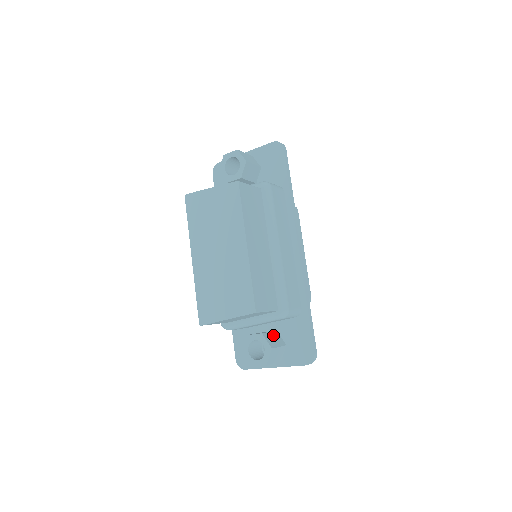
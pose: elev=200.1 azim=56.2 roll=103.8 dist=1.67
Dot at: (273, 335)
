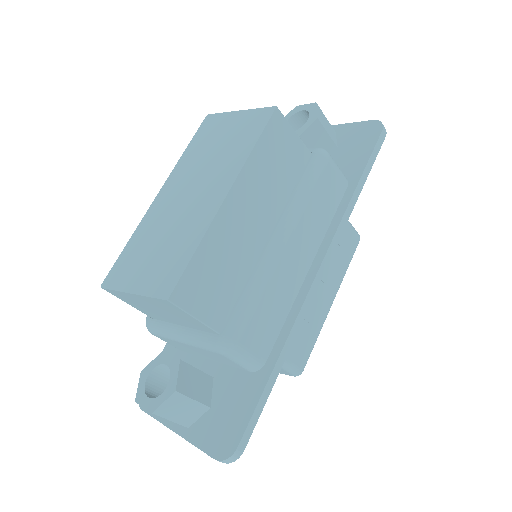
Dot at: (200, 377)
